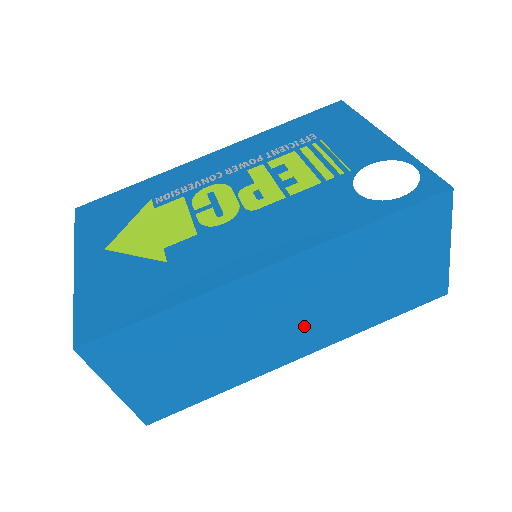
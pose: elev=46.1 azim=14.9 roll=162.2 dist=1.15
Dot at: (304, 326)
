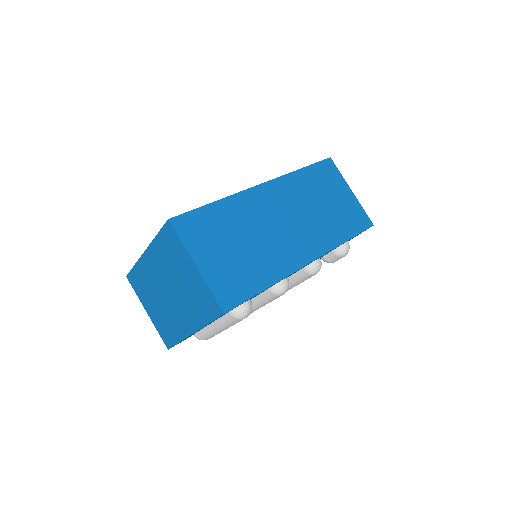
Dot at: (300, 233)
